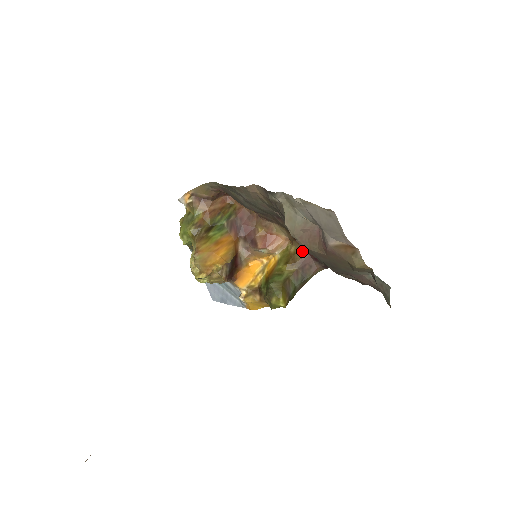
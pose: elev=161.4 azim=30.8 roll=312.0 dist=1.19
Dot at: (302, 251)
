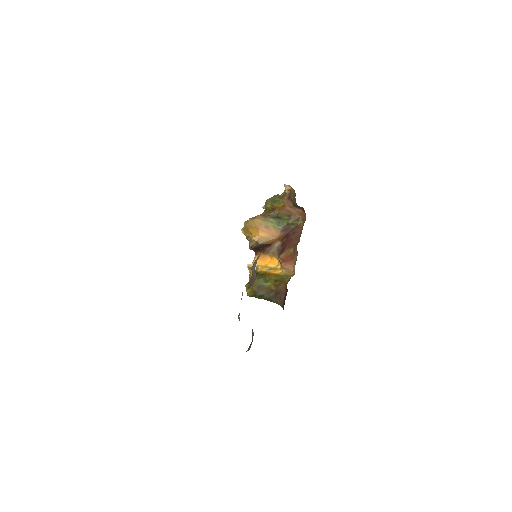
Dot at: (286, 286)
